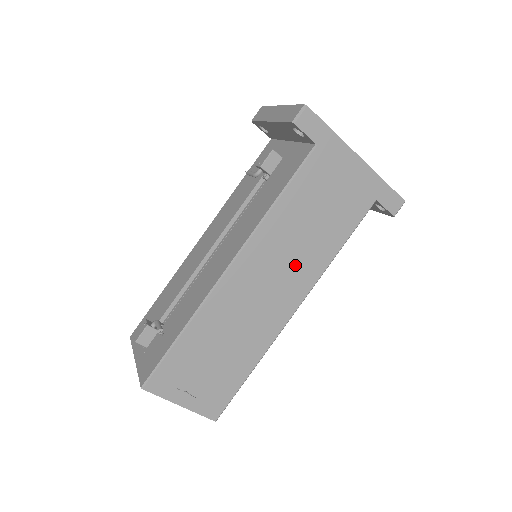
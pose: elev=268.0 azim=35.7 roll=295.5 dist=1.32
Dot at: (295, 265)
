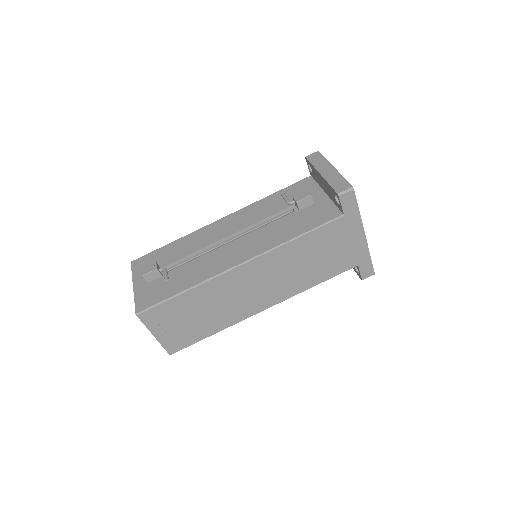
Dot at: (282, 282)
